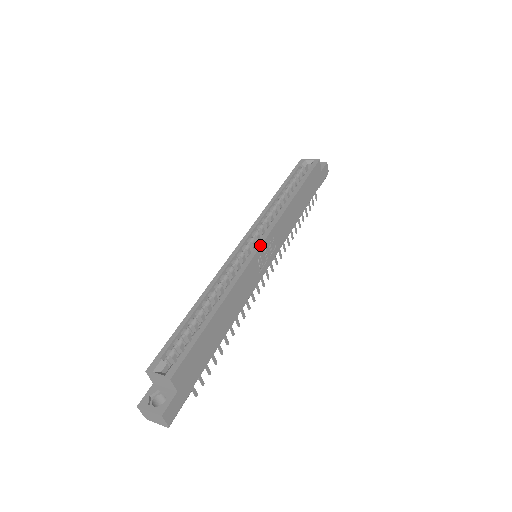
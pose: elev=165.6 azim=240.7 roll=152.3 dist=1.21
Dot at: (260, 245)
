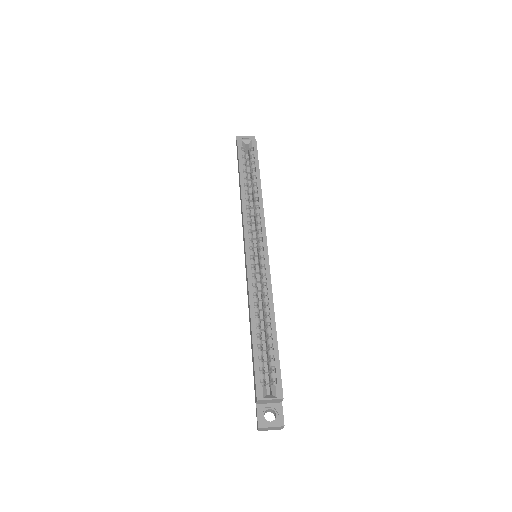
Dot at: (267, 250)
